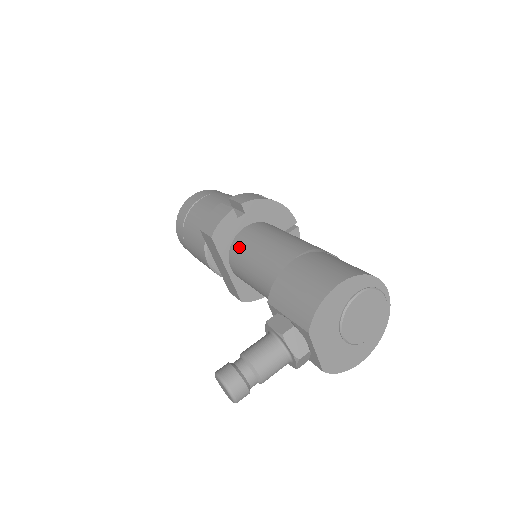
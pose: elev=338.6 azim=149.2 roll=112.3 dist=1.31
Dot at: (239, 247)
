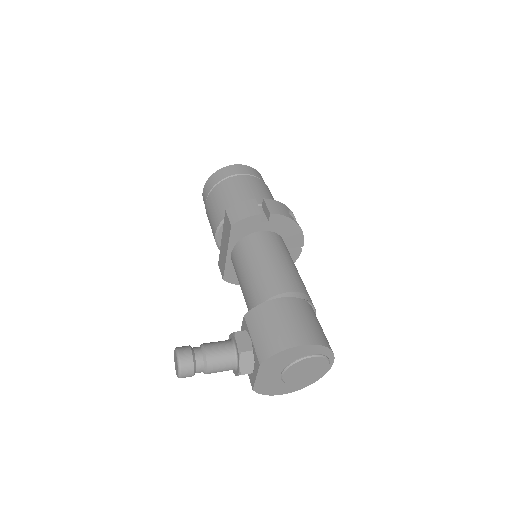
Dot at: (248, 246)
